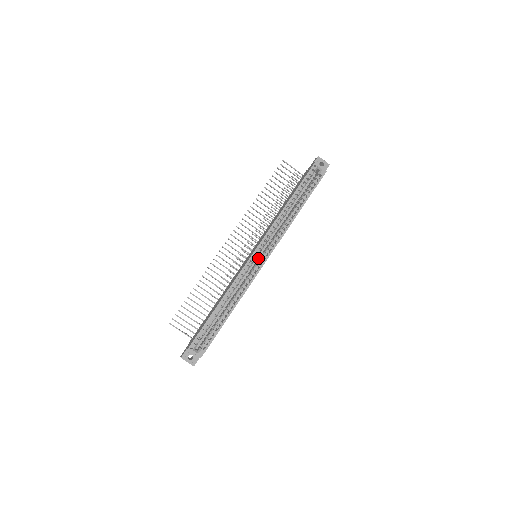
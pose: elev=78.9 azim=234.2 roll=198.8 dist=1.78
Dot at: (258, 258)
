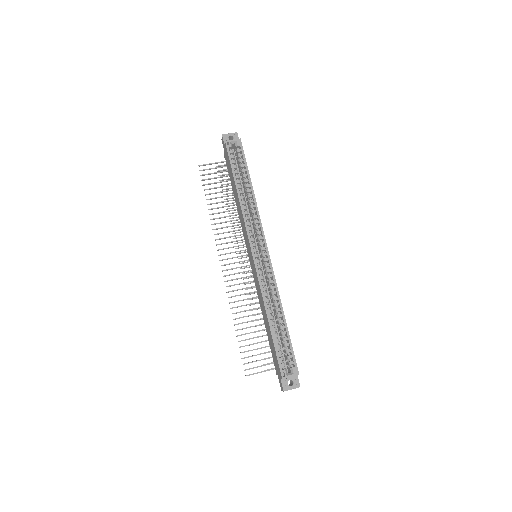
Dot at: (259, 256)
